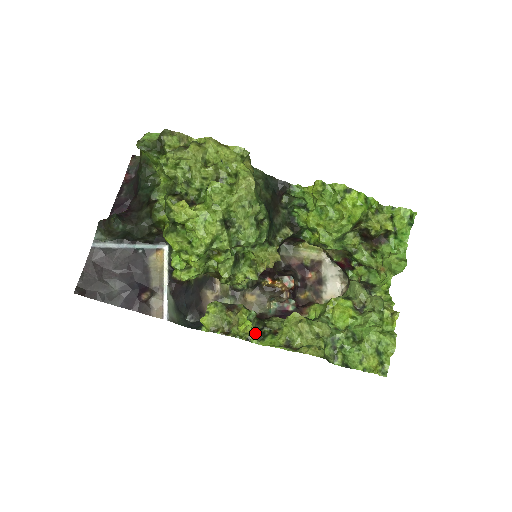
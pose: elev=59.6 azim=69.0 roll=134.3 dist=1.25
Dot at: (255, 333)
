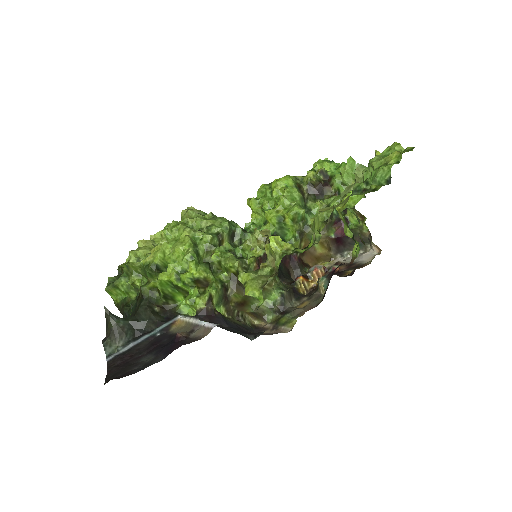
Dot at: occluded
